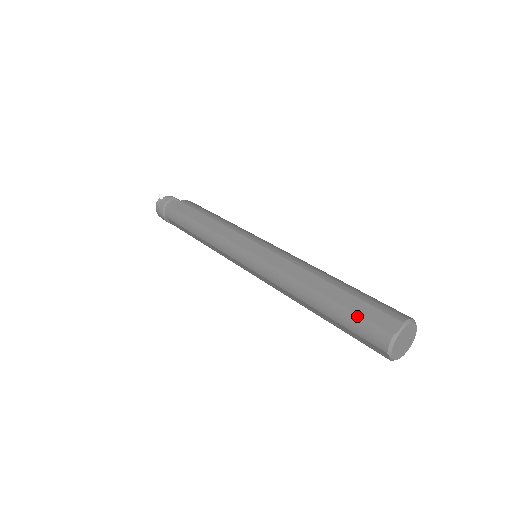
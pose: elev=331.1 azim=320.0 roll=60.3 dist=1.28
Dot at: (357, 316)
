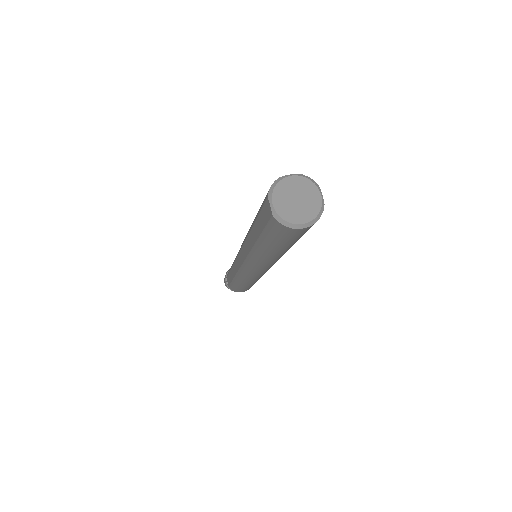
Dot at: occluded
